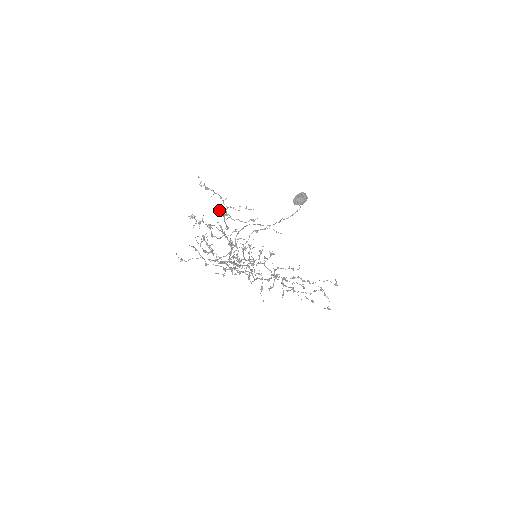
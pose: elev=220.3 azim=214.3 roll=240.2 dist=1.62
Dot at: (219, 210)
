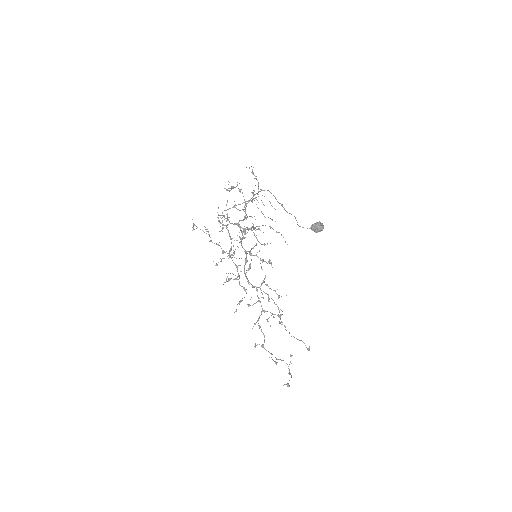
Dot at: (252, 192)
